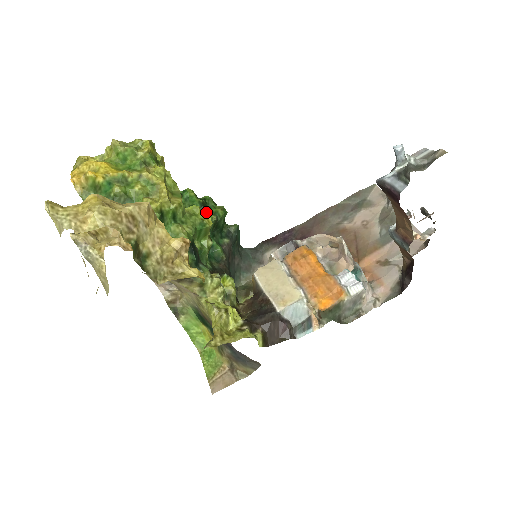
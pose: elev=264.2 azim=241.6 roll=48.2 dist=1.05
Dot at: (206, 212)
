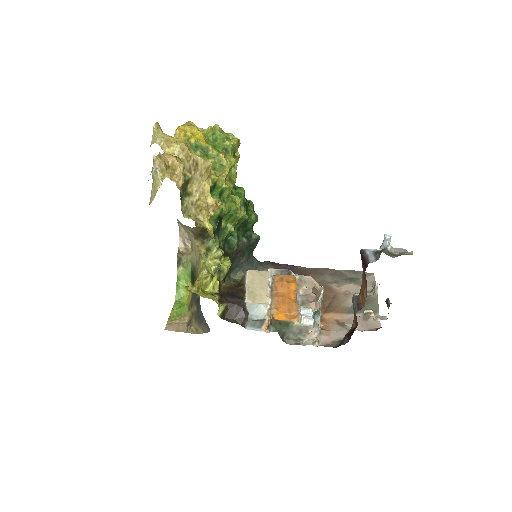
Dot at: (244, 209)
